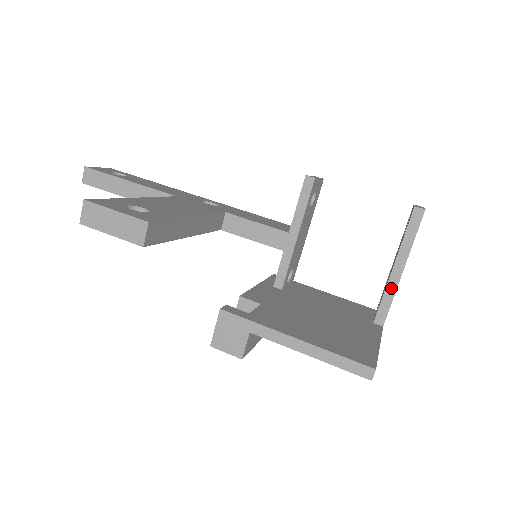
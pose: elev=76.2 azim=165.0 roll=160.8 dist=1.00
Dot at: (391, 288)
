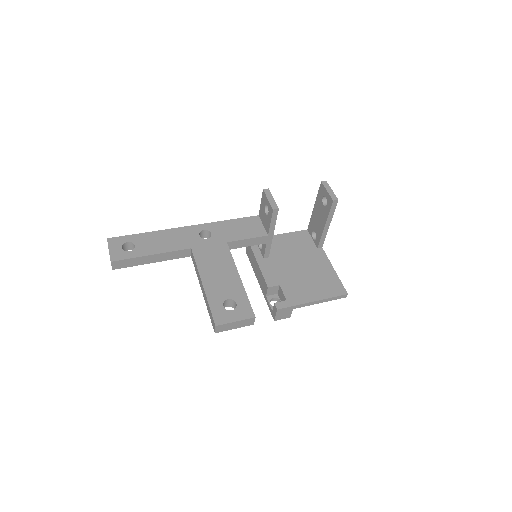
Dot at: (325, 234)
